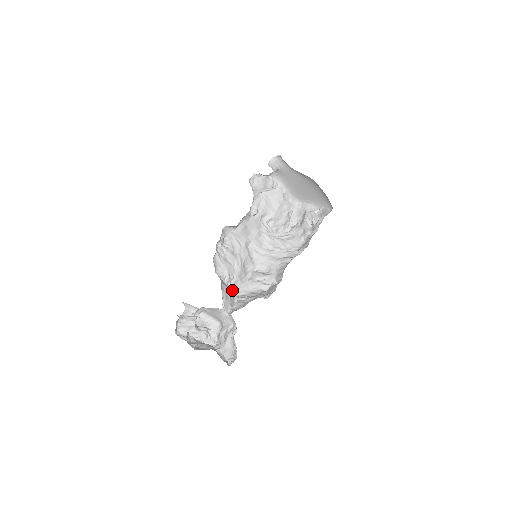
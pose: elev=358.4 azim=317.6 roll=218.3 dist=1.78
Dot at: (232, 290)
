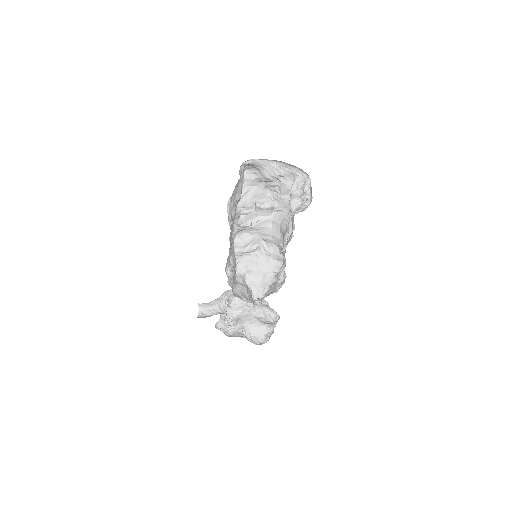
Dot at: occluded
